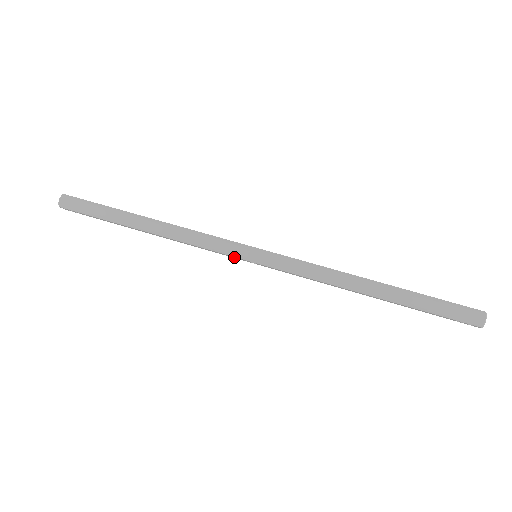
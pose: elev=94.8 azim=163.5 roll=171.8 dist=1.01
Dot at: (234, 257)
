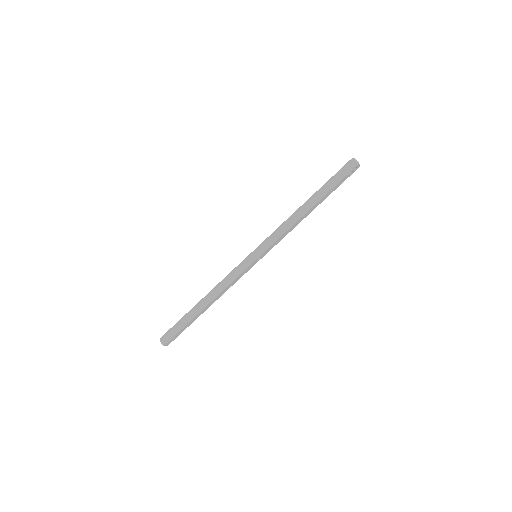
Dot at: (249, 268)
